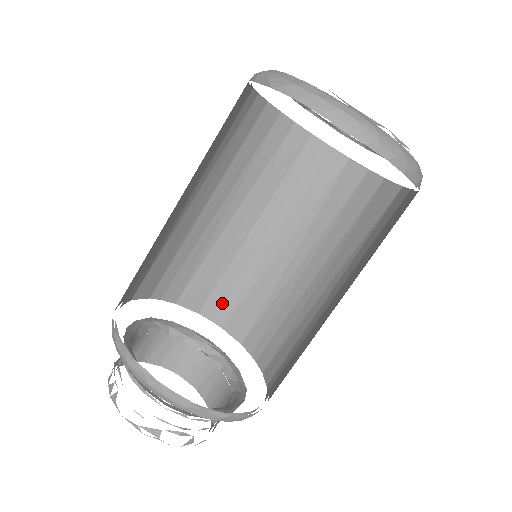
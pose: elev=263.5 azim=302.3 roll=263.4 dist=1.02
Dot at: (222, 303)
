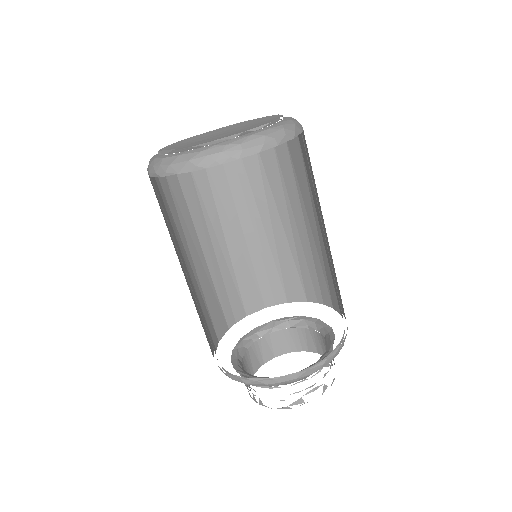
Dot at: (272, 289)
